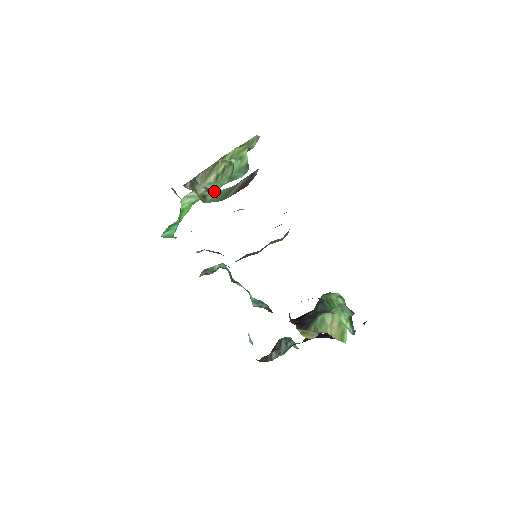
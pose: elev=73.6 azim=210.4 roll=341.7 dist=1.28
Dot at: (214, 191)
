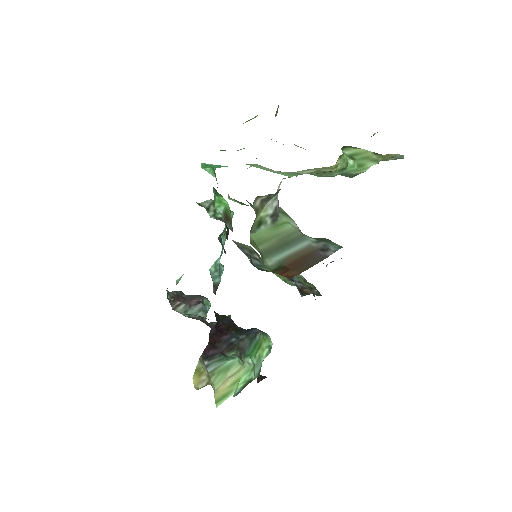
Dot at: (278, 220)
